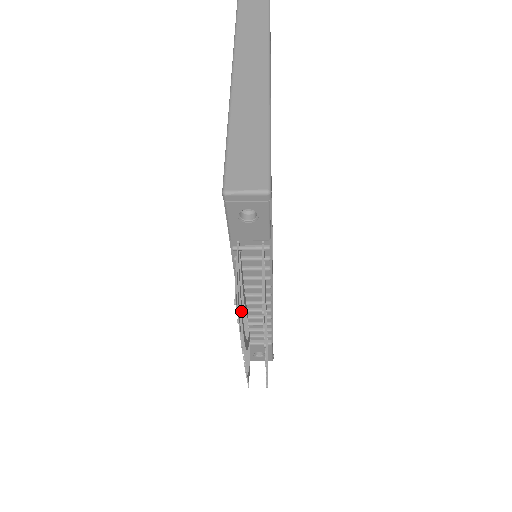
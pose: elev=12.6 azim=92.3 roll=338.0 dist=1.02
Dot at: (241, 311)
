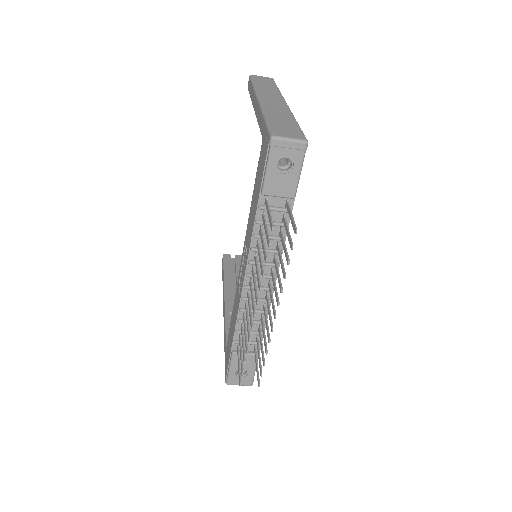
Dot at: (261, 265)
